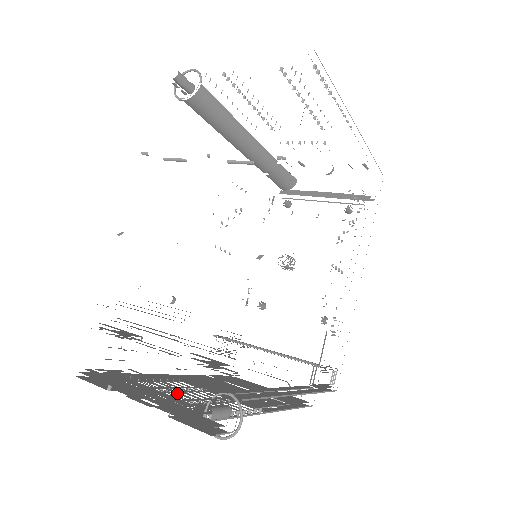
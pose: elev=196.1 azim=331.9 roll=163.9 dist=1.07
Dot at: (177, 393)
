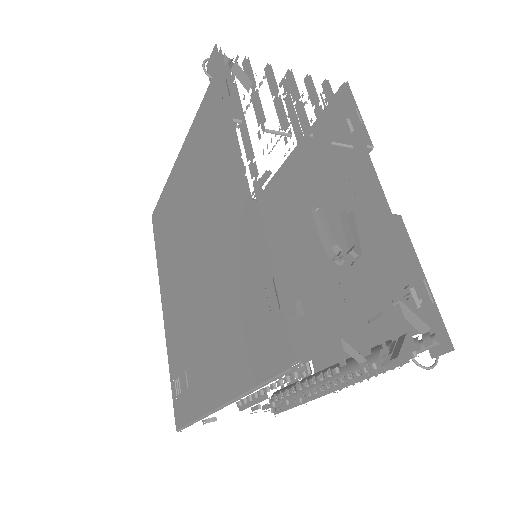
Dot at: occluded
